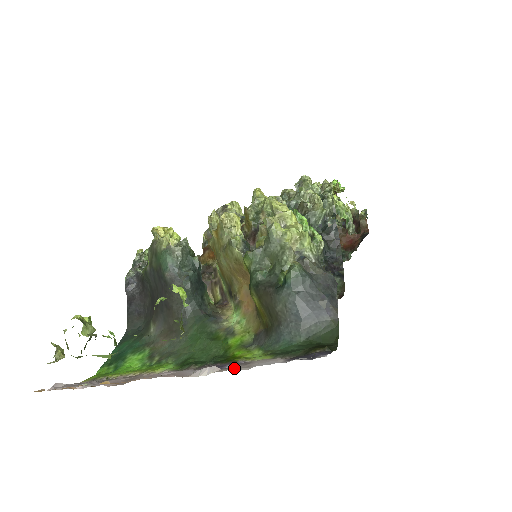
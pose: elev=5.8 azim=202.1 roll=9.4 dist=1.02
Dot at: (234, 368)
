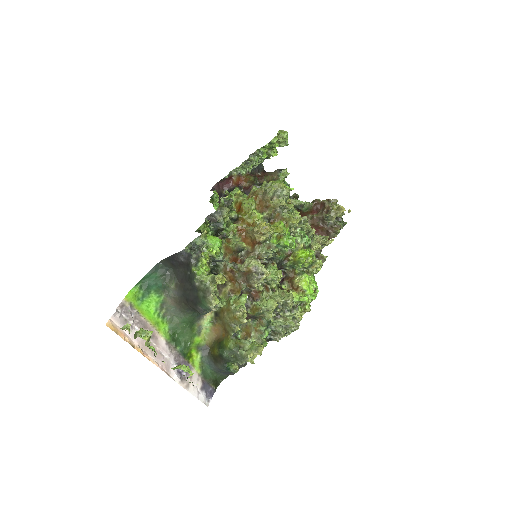
Dot at: (185, 384)
